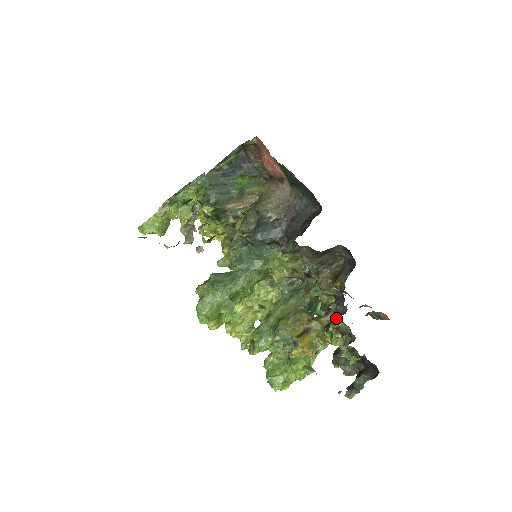
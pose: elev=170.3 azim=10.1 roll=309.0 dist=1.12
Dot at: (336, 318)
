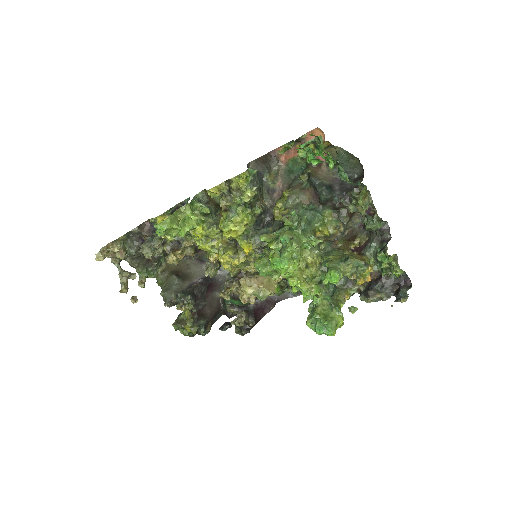
Dot at: (386, 243)
